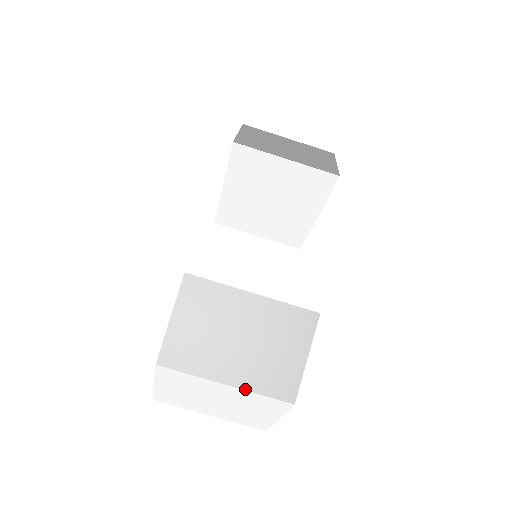
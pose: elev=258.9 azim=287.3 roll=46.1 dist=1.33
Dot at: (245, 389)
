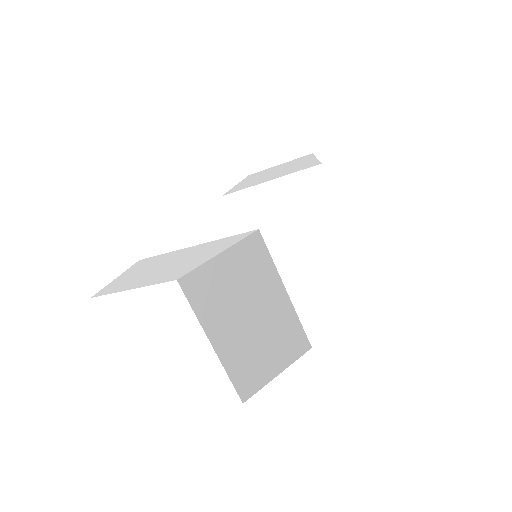
Dot at: (221, 361)
